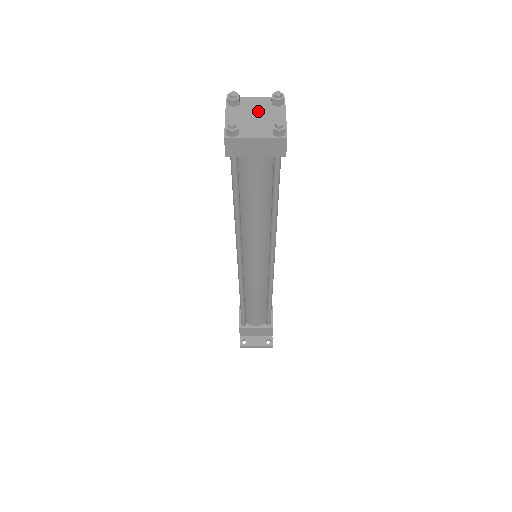
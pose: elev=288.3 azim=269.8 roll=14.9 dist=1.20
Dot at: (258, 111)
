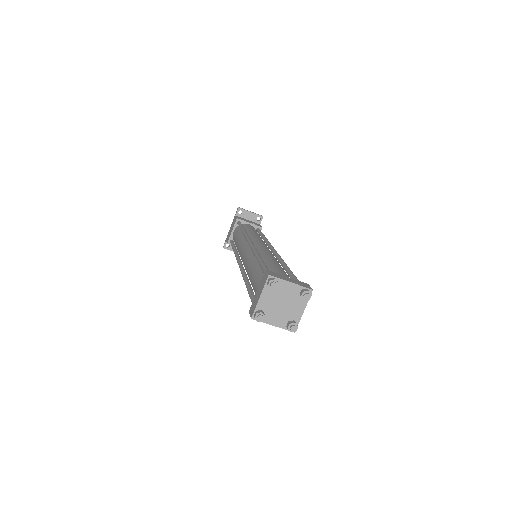
Dot at: (286, 299)
